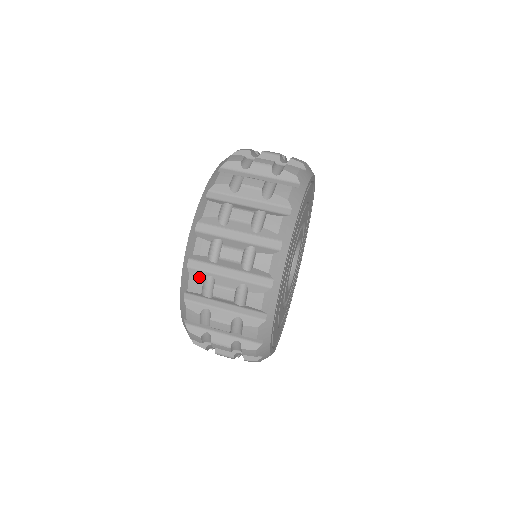
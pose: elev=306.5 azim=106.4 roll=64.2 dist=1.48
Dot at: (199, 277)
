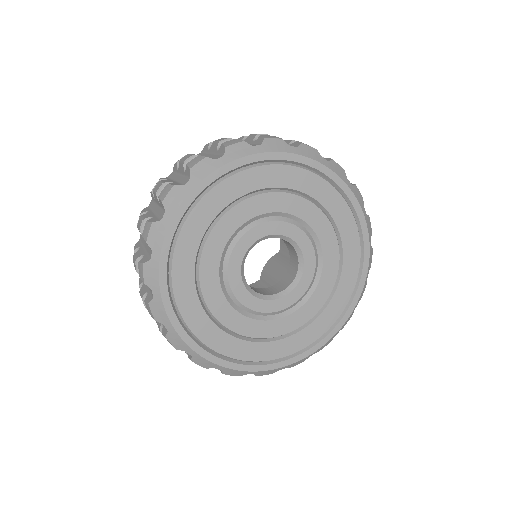
Dot at: occluded
